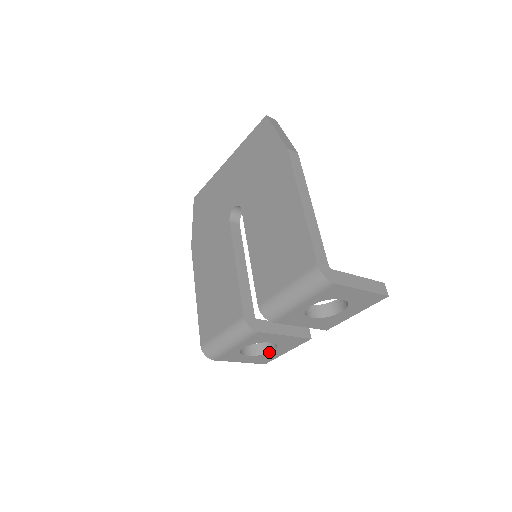
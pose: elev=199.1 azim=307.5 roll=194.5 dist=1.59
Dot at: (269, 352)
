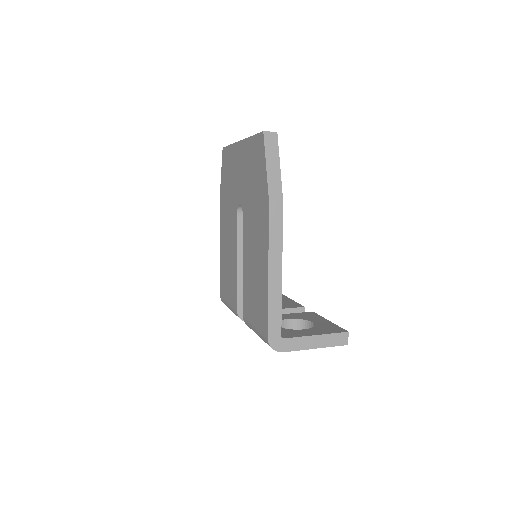
Dot at: occluded
